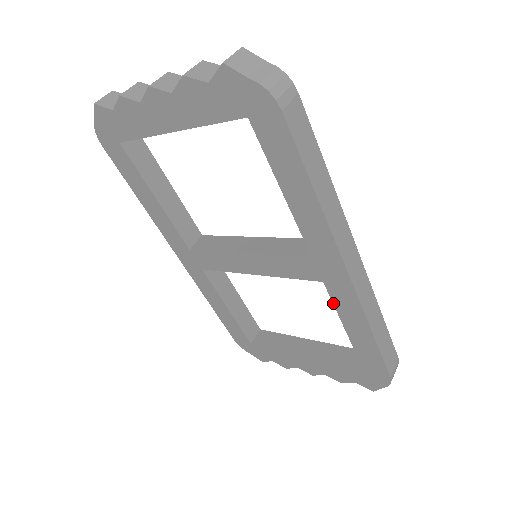
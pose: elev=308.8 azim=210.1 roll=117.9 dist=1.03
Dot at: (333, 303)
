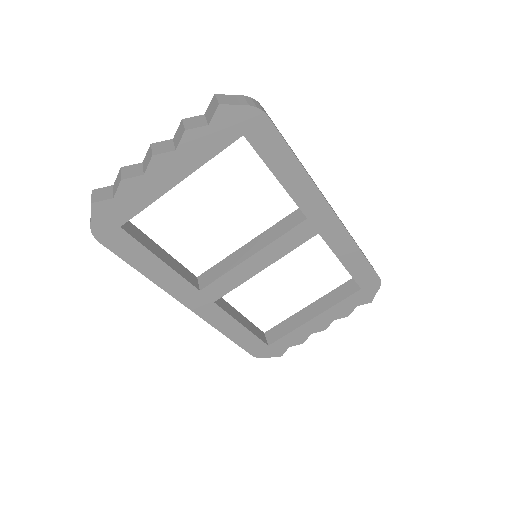
Dot at: (329, 246)
